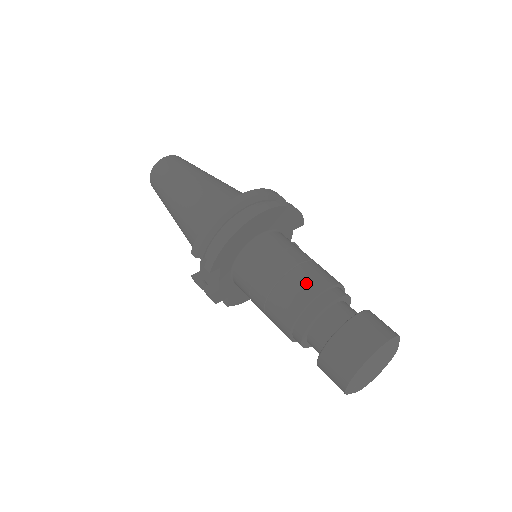
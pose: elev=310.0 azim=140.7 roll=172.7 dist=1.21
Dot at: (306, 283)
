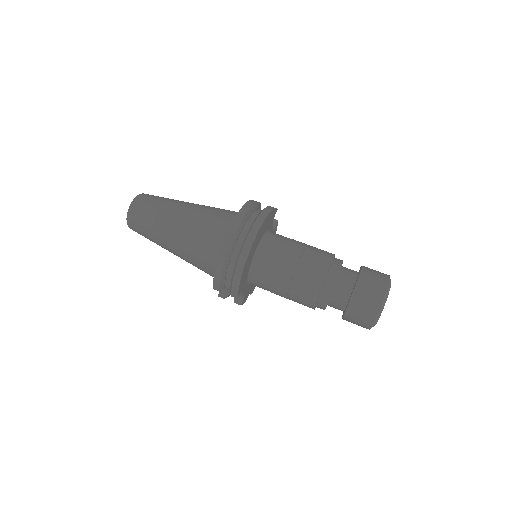
Dot at: (311, 275)
